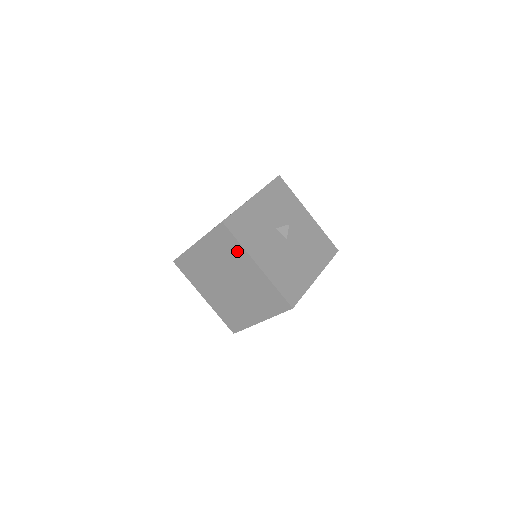
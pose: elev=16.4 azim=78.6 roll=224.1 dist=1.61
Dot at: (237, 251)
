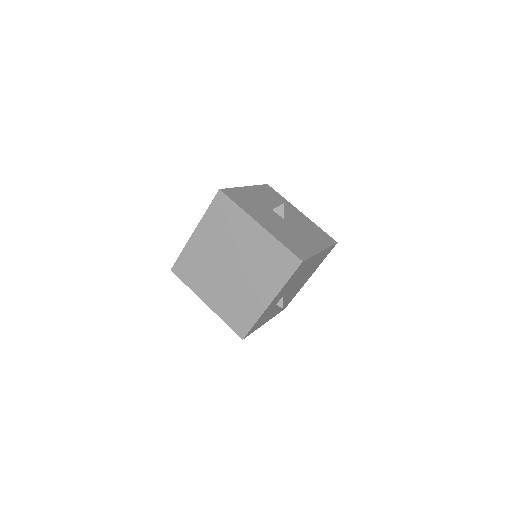
Dot at: (237, 217)
